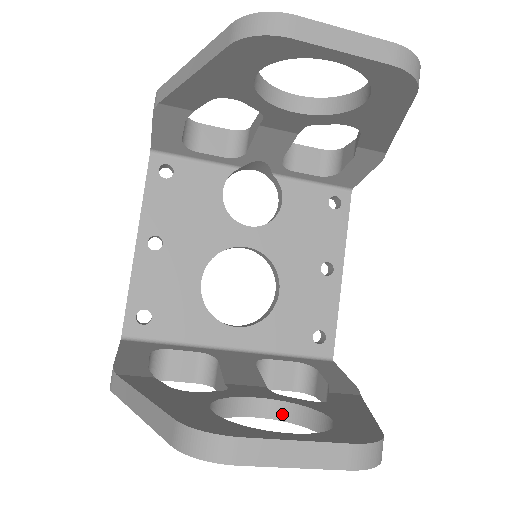
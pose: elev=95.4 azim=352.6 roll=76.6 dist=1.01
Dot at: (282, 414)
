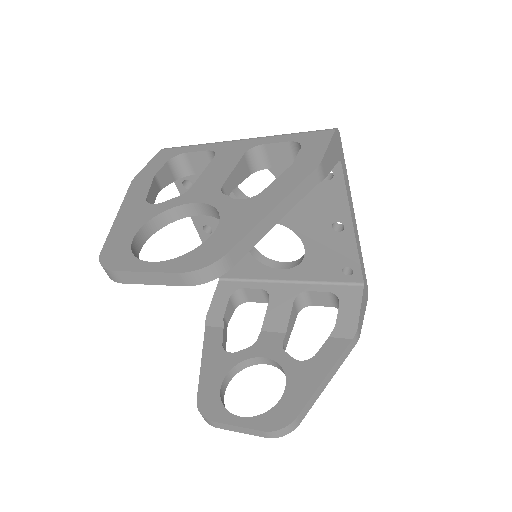
Dot at: (278, 367)
